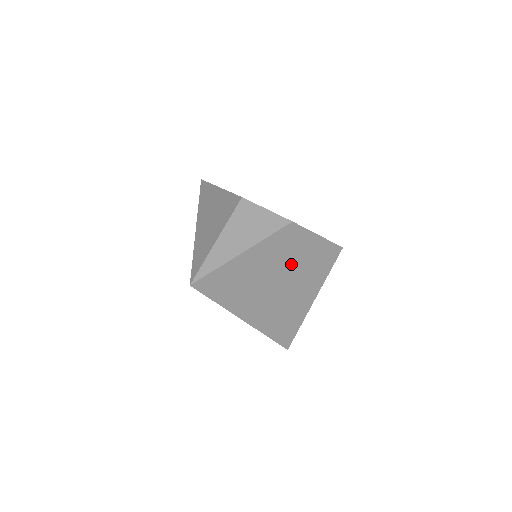
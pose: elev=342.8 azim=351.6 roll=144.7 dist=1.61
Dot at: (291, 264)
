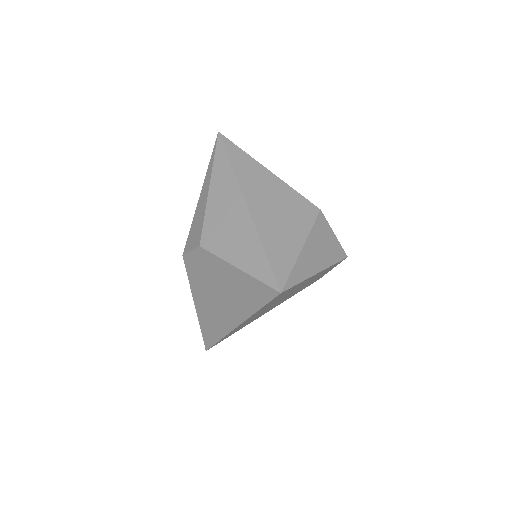
Dot at: occluded
